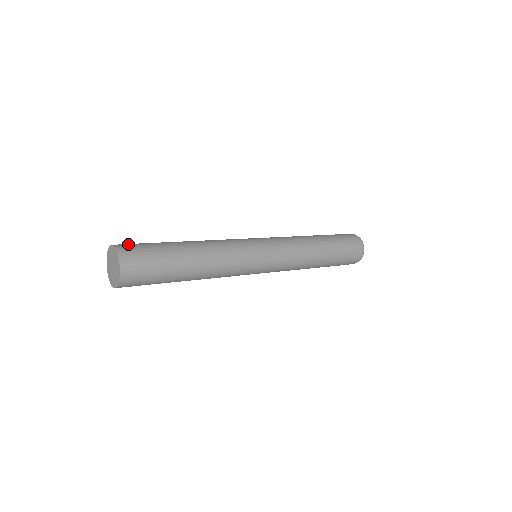
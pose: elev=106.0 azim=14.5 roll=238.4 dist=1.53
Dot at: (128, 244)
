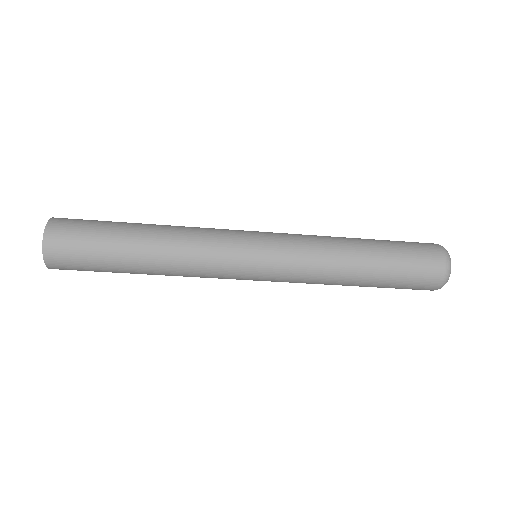
Dot at: (65, 228)
